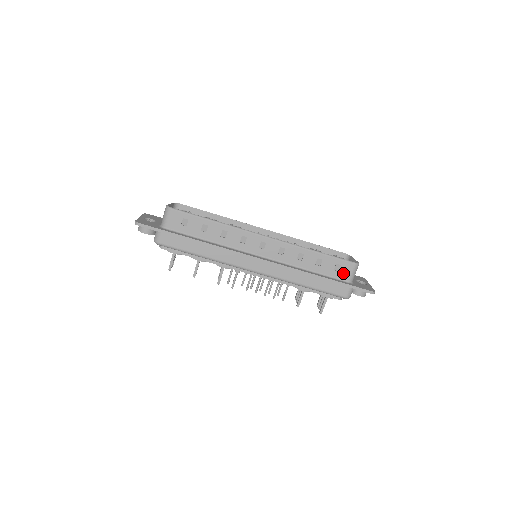
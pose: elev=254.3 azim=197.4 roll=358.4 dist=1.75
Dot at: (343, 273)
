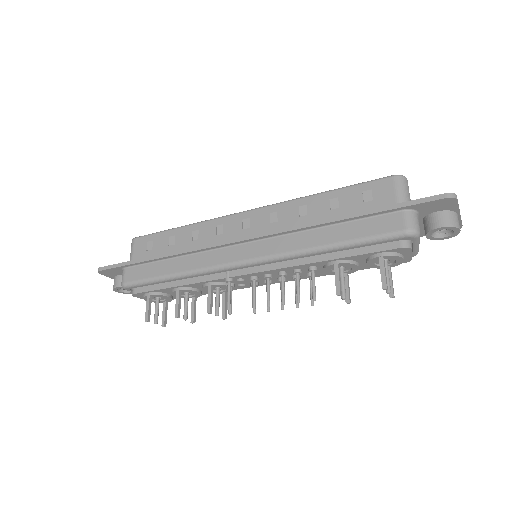
Dot at: (381, 199)
